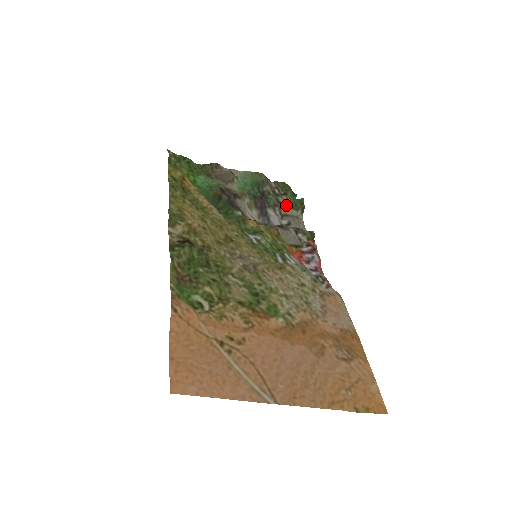
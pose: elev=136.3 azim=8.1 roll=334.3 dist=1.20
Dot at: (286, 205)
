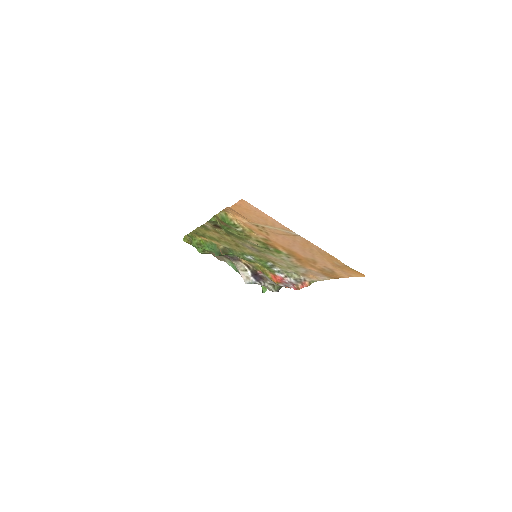
Dot at: occluded
